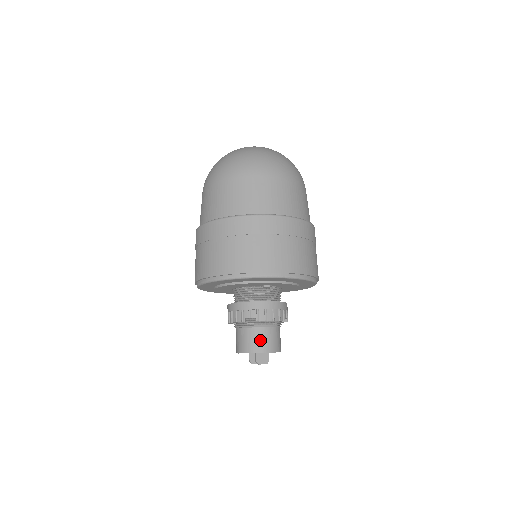
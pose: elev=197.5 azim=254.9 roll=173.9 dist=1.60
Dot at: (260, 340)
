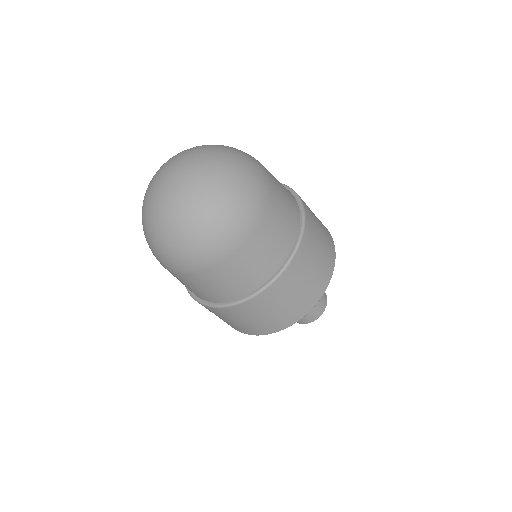
Dot at: occluded
